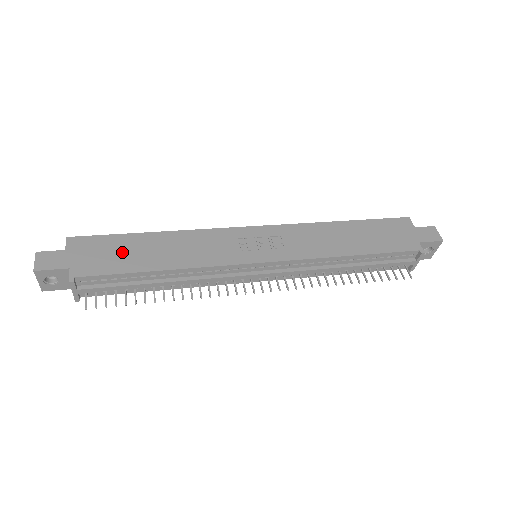
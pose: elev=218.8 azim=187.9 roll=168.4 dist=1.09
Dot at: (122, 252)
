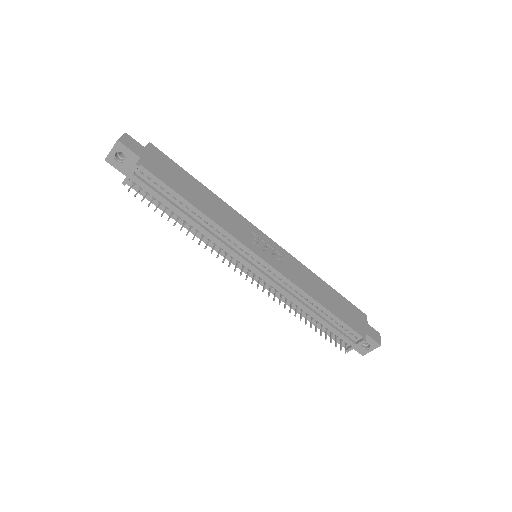
Dot at: (179, 178)
